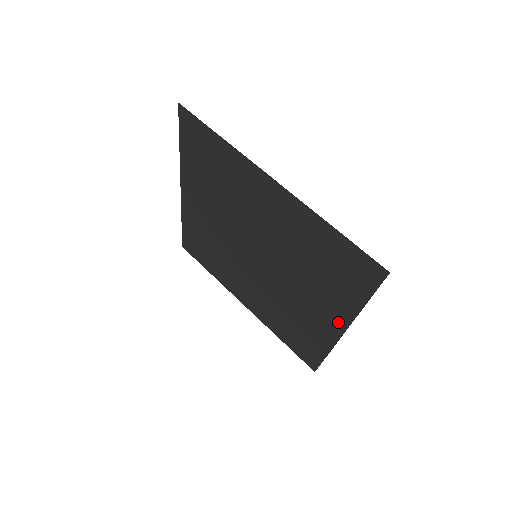
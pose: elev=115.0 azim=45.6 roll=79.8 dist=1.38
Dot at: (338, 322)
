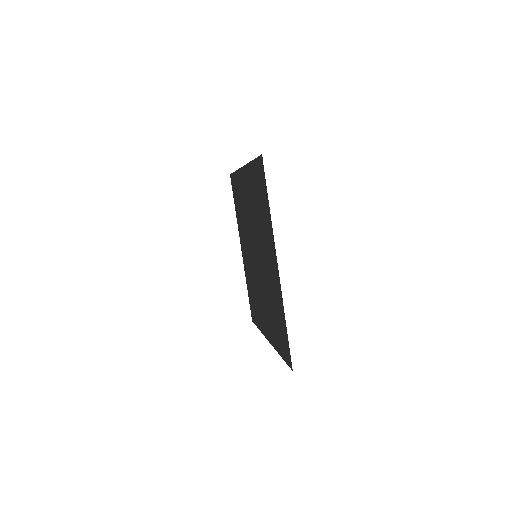
Dot at: (274, 256)
